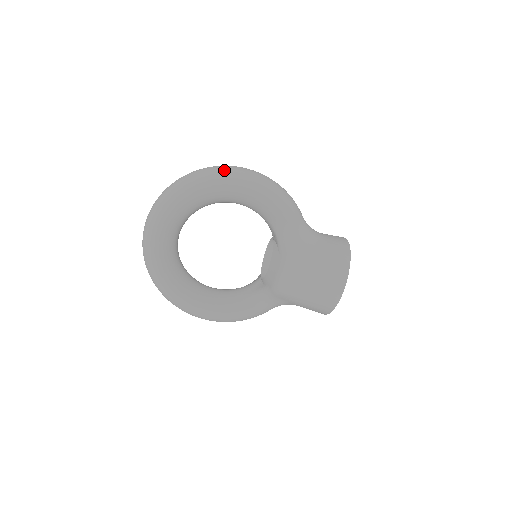
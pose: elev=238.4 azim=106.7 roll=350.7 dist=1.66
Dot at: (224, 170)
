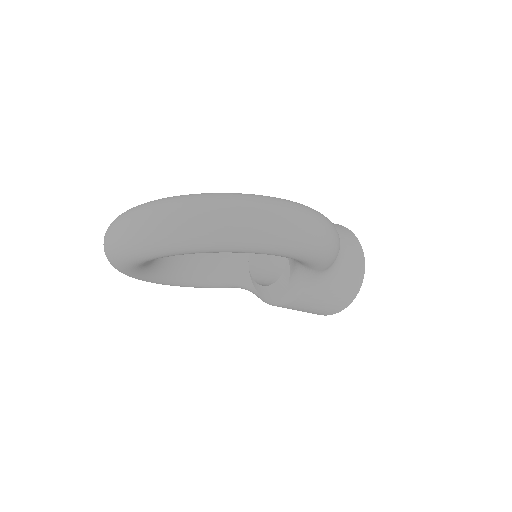
Dot at: (278, 232)
